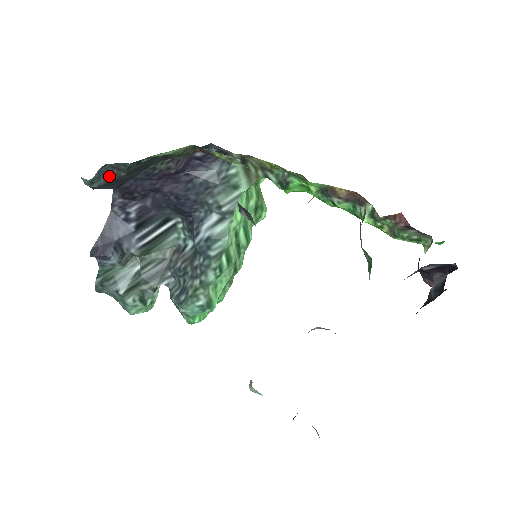
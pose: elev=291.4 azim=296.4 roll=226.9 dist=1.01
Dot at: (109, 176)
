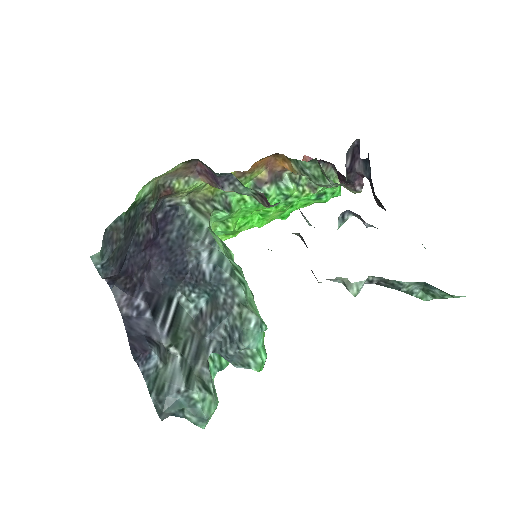
Dot at: (112, 243)
